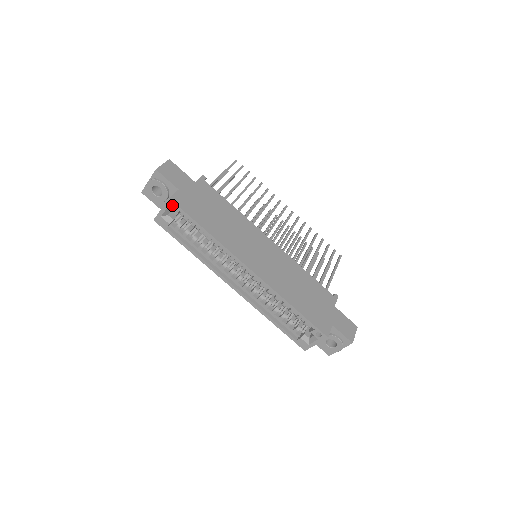
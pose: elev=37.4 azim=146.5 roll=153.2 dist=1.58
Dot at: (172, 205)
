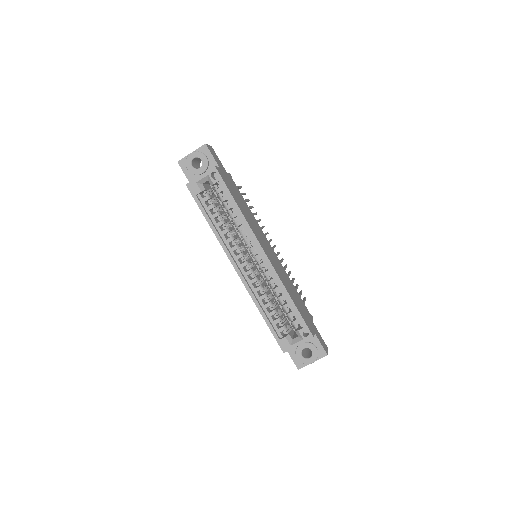
Dot at: (212, 175)
